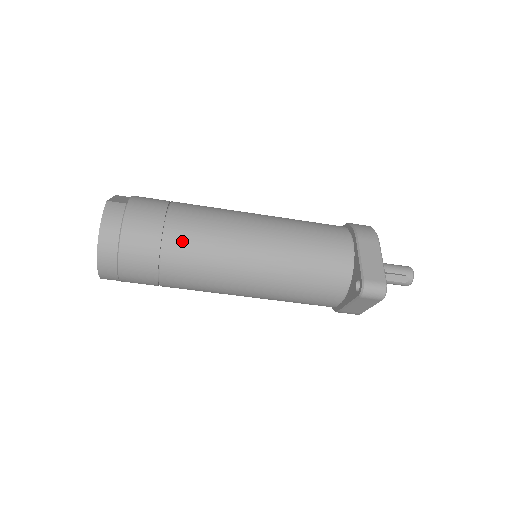
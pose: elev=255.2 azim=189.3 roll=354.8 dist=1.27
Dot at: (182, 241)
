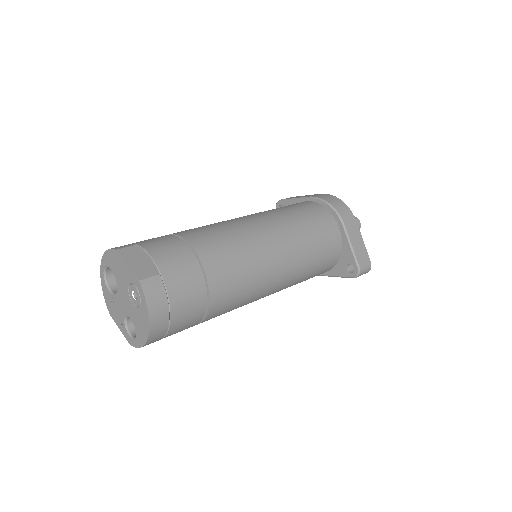
Dot at: (225, 292)
